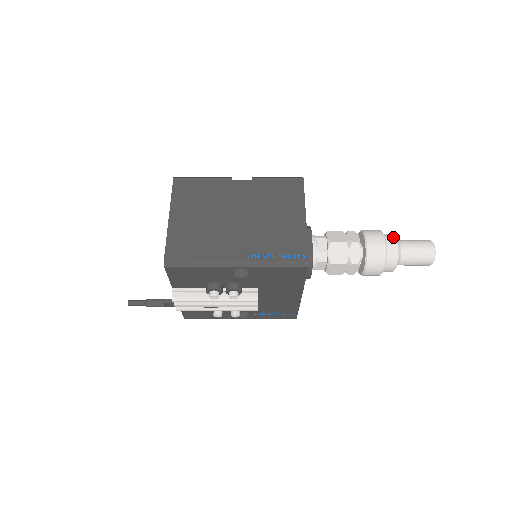
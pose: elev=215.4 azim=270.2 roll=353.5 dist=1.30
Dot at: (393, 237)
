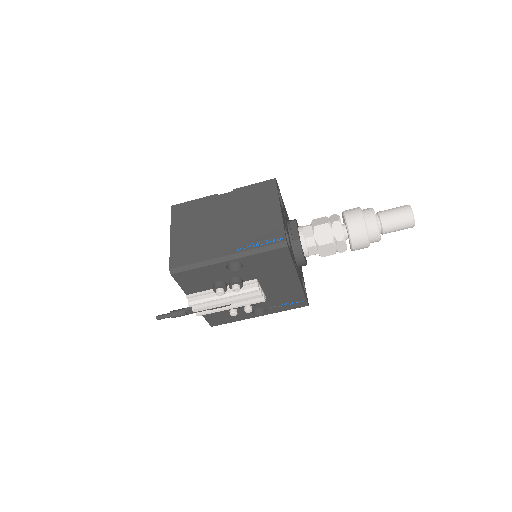
Dot at: (370, 209)
